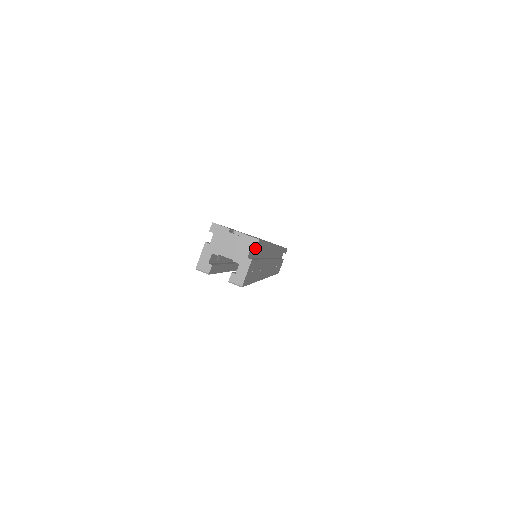
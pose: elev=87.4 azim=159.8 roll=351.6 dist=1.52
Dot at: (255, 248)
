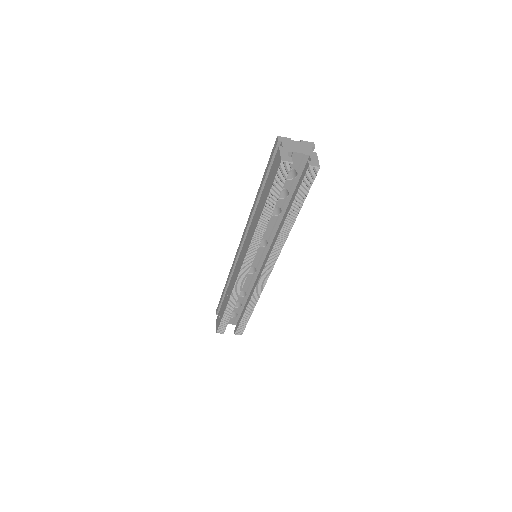
Dot at: (314, 147)
